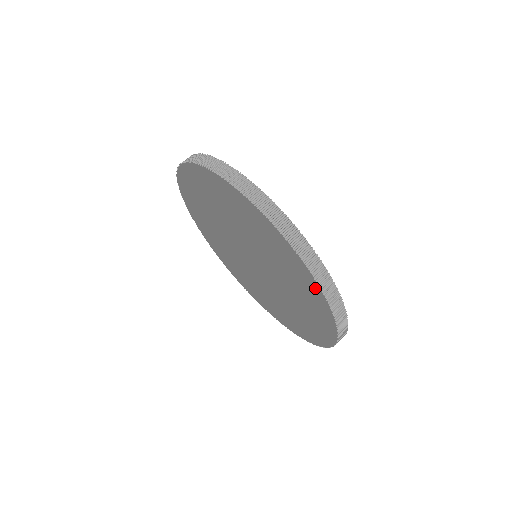
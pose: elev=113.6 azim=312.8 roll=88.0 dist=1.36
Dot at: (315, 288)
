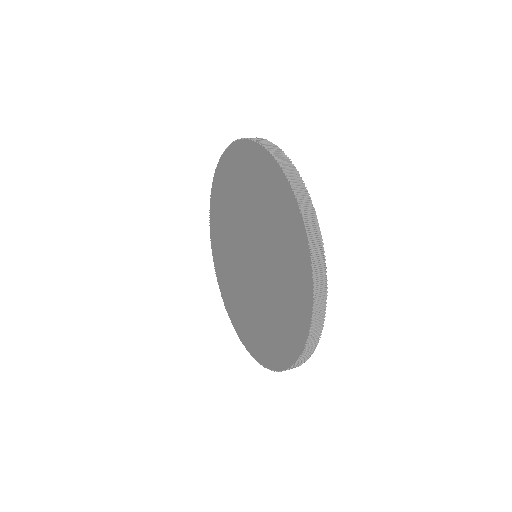
Dot at: (307, 274)
